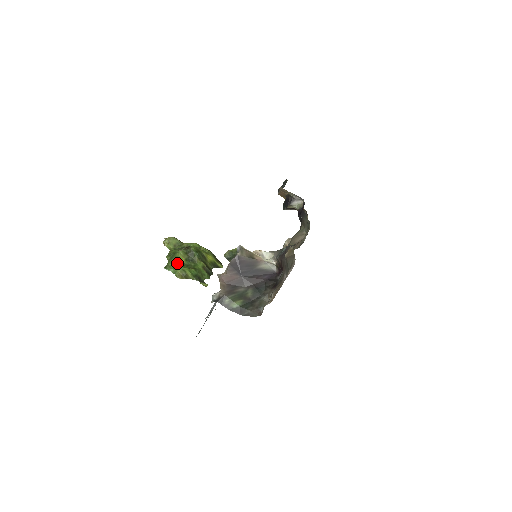
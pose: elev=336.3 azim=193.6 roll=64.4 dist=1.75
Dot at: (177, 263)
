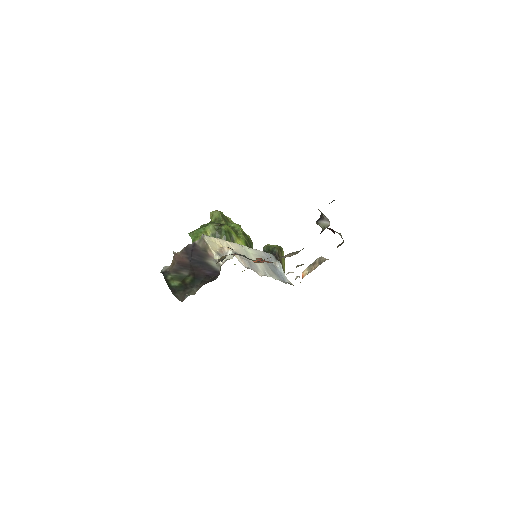
Dot at: (200, 234)
